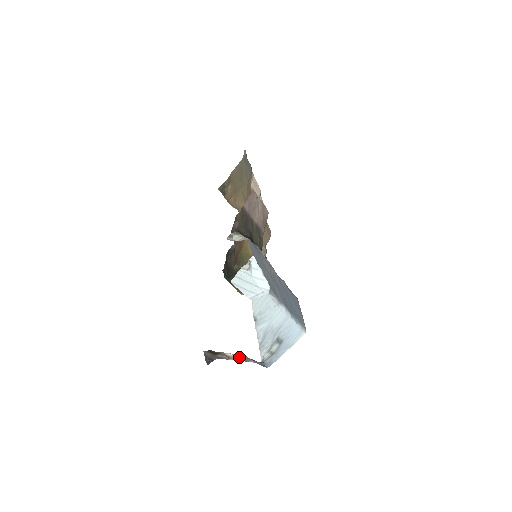
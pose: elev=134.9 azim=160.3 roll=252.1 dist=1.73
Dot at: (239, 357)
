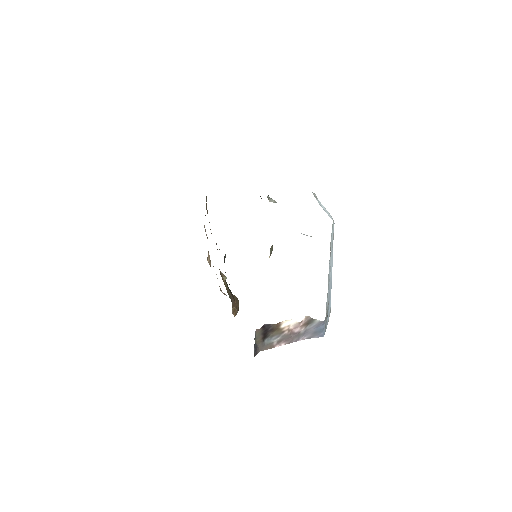
Dot at: (293, 330)
